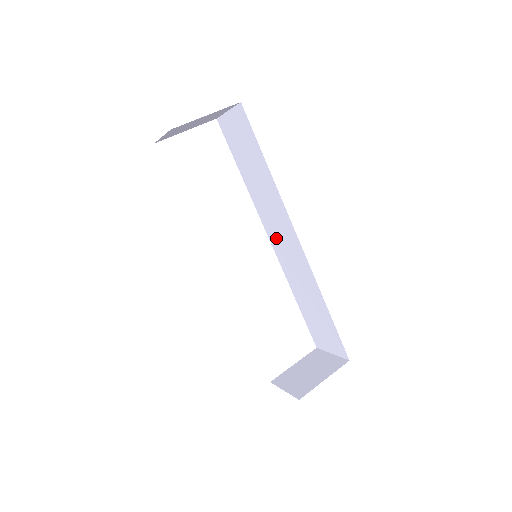
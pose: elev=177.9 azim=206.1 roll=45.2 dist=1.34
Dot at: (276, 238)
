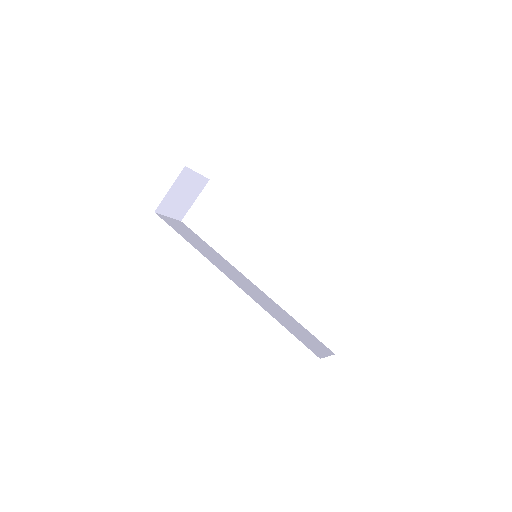
Dot at: occluded
